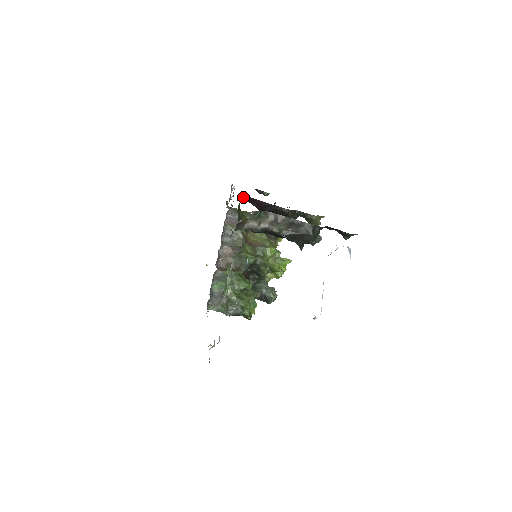
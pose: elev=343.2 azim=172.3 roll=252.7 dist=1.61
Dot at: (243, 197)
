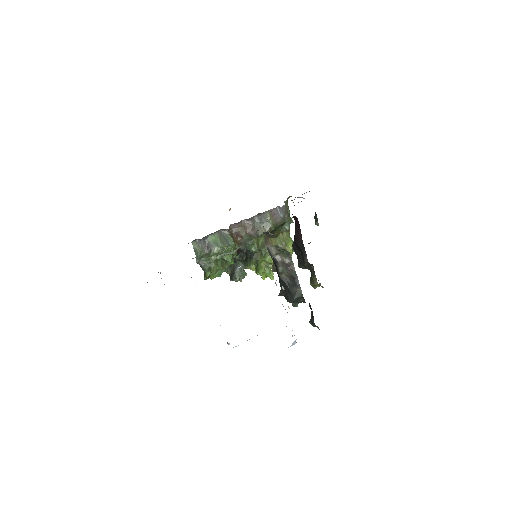
Dot at: (296, 218)
